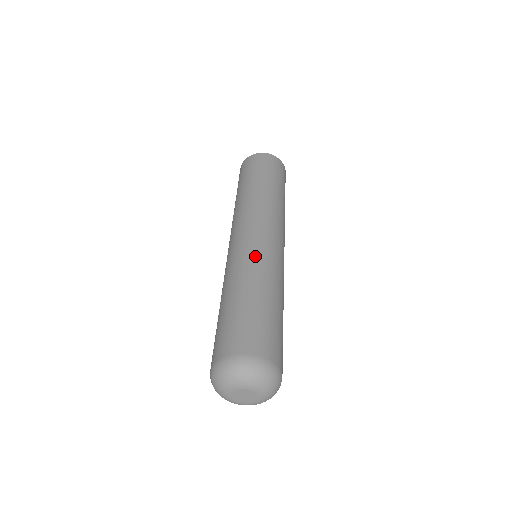
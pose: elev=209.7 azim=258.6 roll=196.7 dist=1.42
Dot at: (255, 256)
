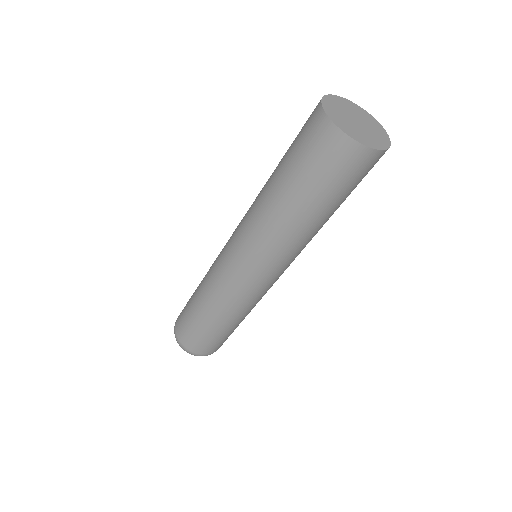
Dot at: occluded
